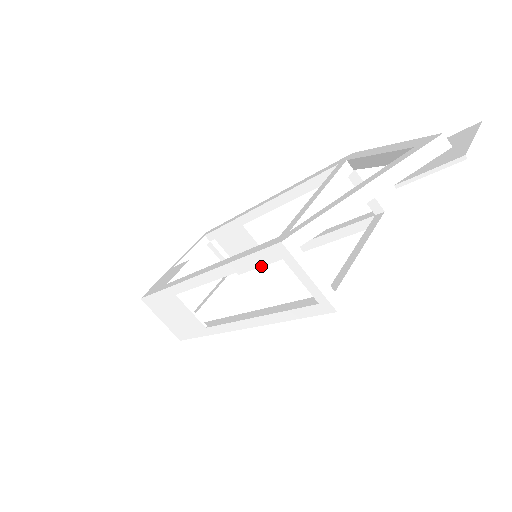
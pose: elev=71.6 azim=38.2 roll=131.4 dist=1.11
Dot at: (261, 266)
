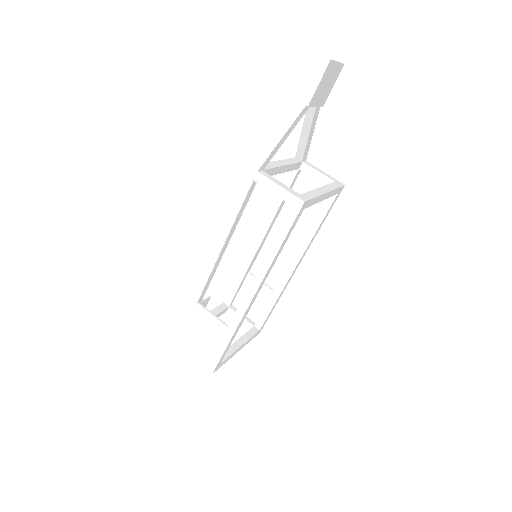
Dot at: (274, 304)
